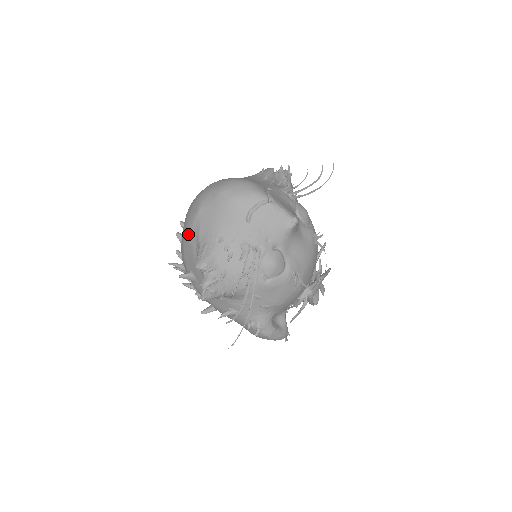
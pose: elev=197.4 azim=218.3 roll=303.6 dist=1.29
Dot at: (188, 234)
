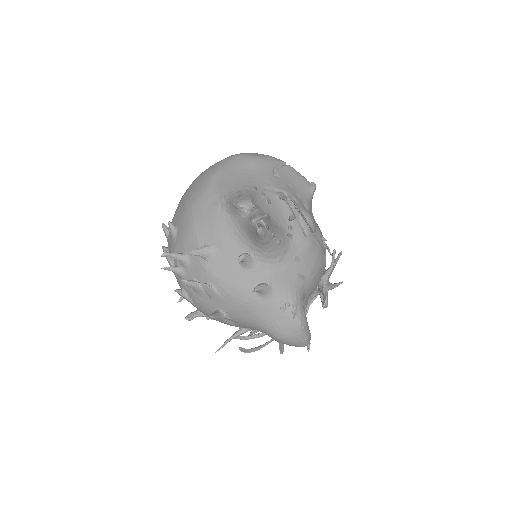
Dot at: (203, 199)
